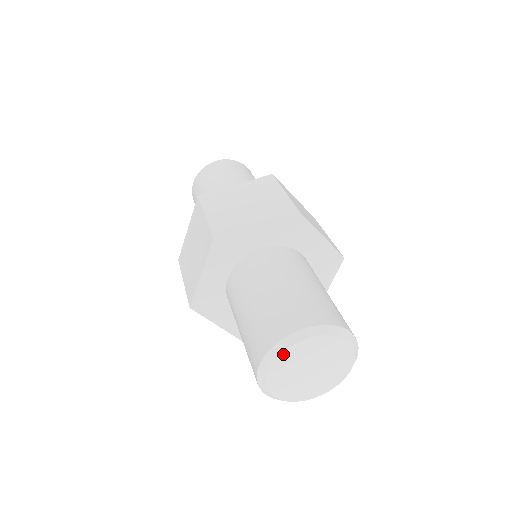
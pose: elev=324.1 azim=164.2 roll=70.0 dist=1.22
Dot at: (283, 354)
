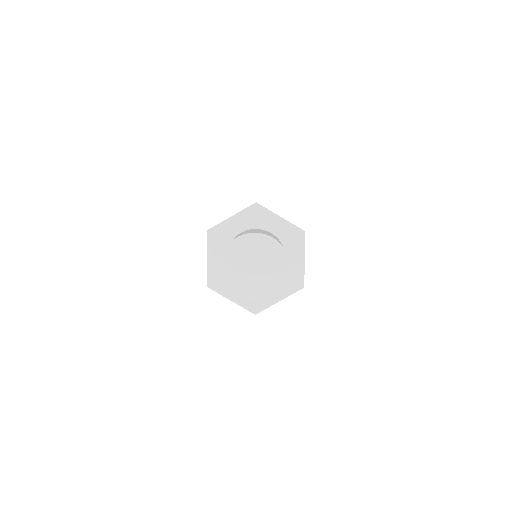
Dot at: (228, 256)
